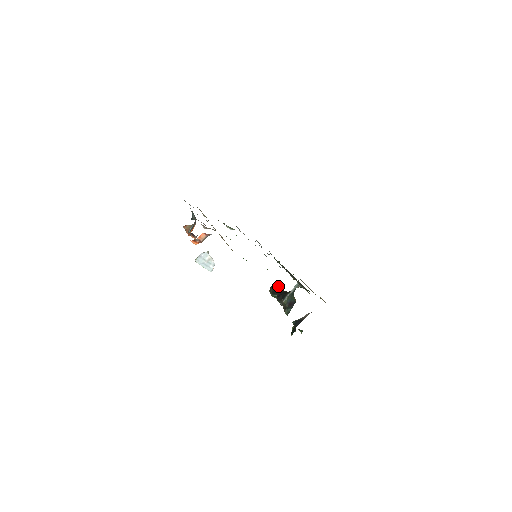
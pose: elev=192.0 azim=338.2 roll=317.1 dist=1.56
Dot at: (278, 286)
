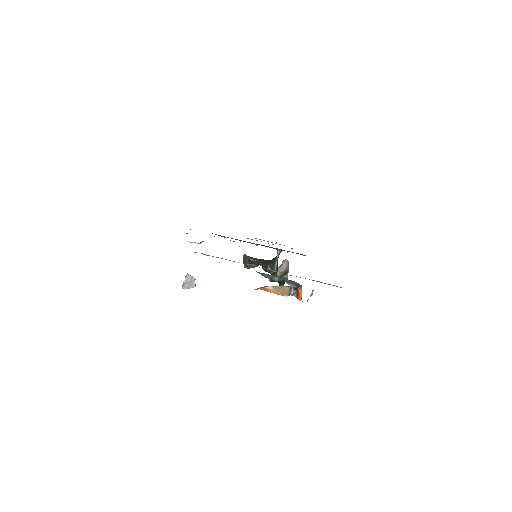
Dot at: (252, 259)
